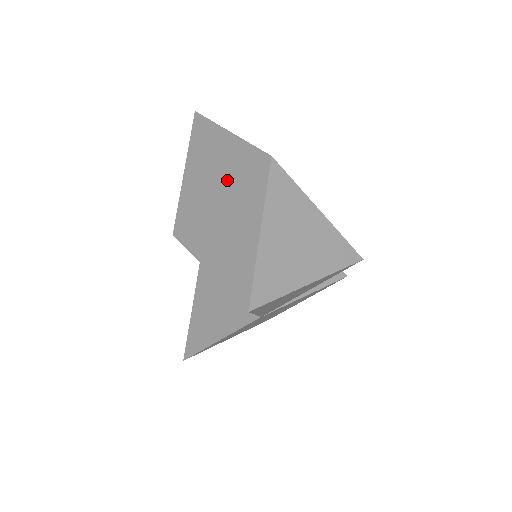
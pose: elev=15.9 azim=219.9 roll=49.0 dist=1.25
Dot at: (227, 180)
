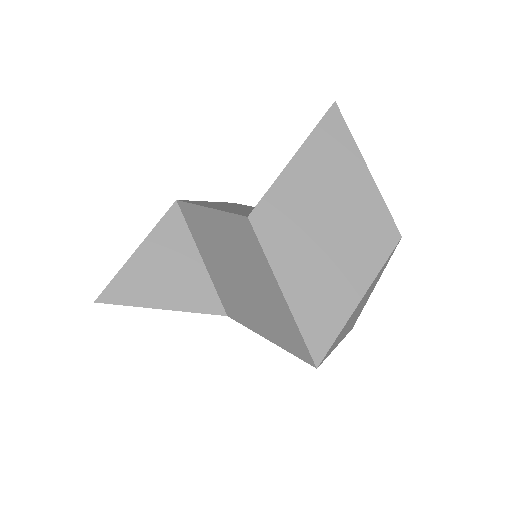
Dot at: (345, 217)
